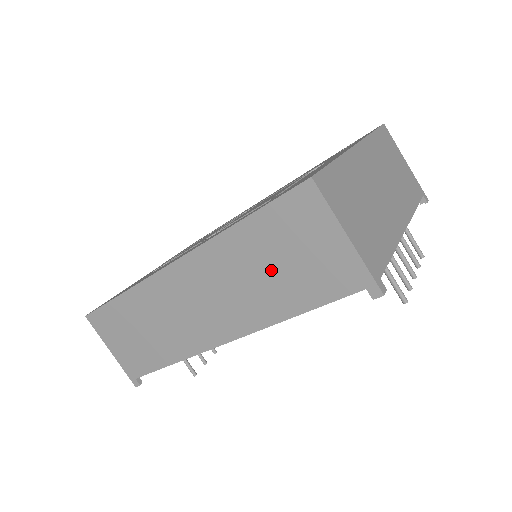
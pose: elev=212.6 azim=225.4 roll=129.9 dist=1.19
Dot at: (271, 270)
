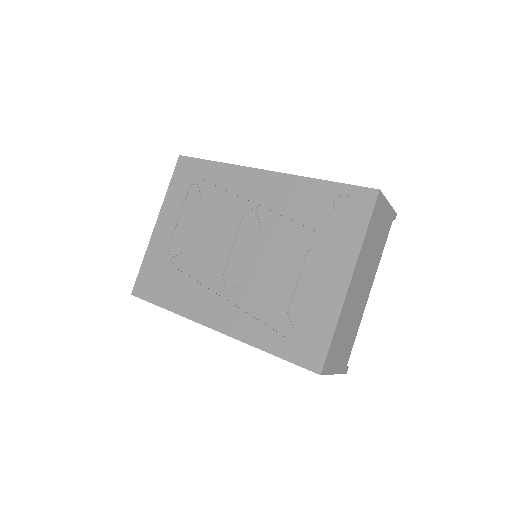
Dot at: occluded
